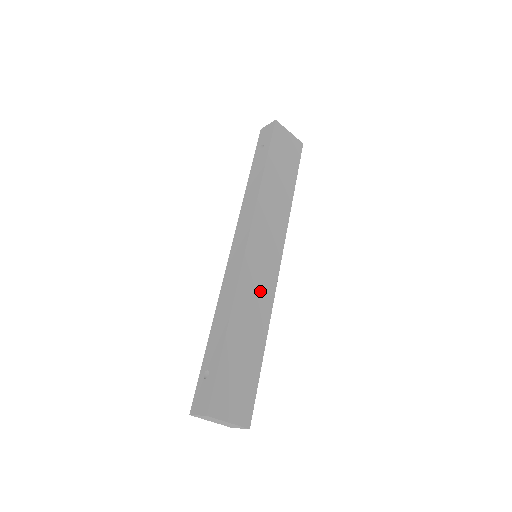
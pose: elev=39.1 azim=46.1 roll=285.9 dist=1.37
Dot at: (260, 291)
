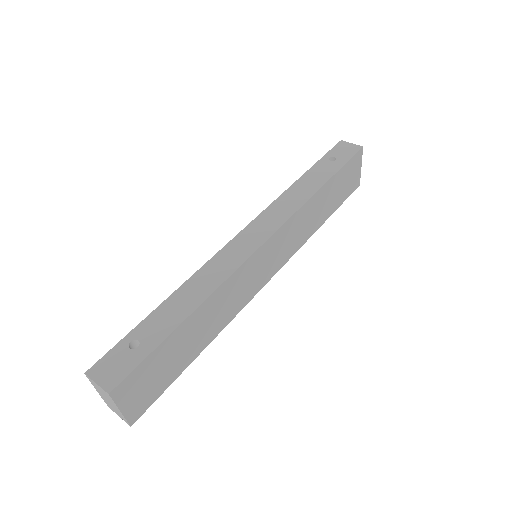
Dot at: (239, 295)
